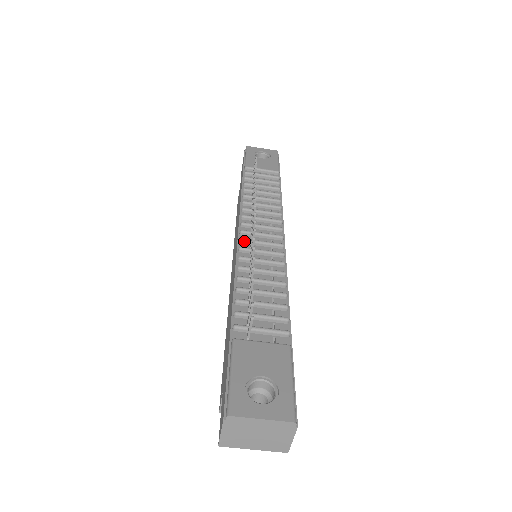
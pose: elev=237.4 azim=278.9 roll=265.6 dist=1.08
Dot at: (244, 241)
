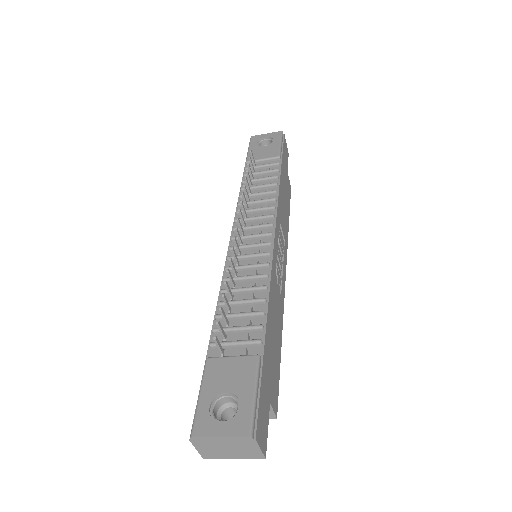
Dot at: occluded
